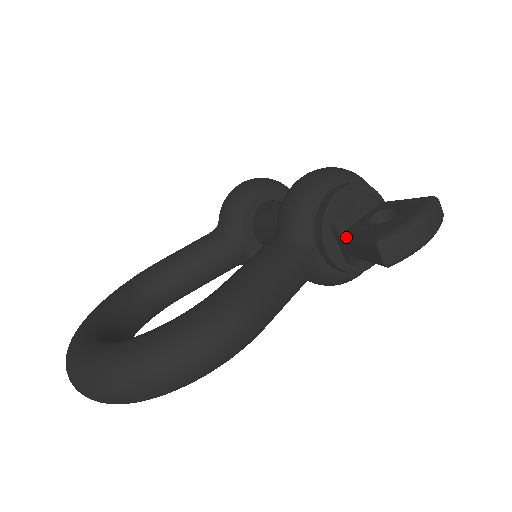
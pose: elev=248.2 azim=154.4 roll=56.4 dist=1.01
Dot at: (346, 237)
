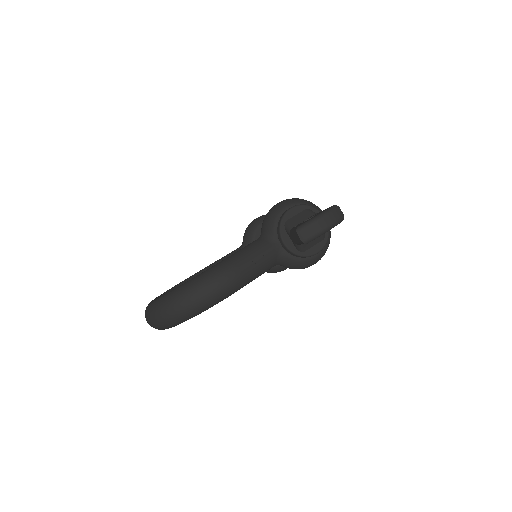
Dot at: (290, 232)
